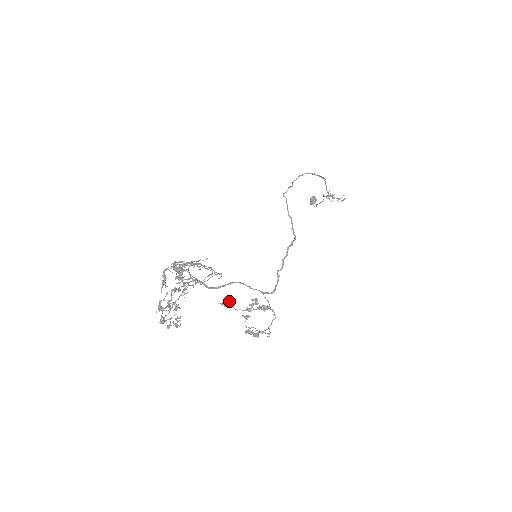
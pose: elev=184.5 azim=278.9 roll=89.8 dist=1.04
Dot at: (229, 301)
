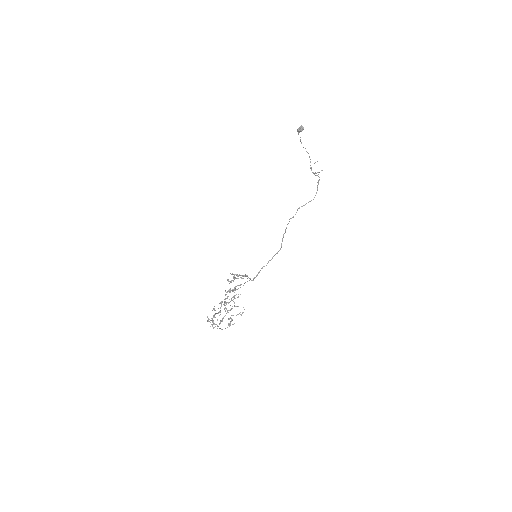
Dot at: (233, 281)
